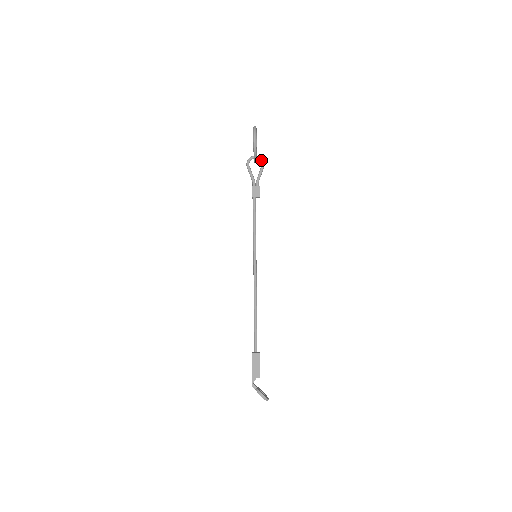
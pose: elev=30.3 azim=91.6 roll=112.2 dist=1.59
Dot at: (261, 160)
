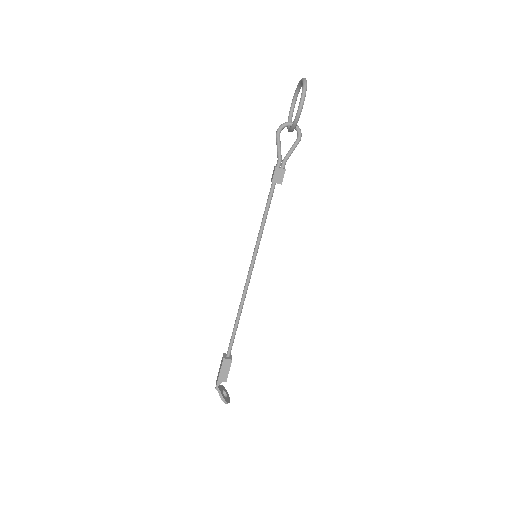
Dot at: (298, 132)
